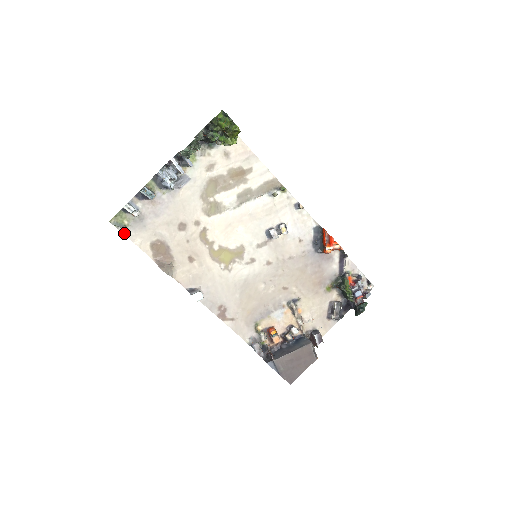
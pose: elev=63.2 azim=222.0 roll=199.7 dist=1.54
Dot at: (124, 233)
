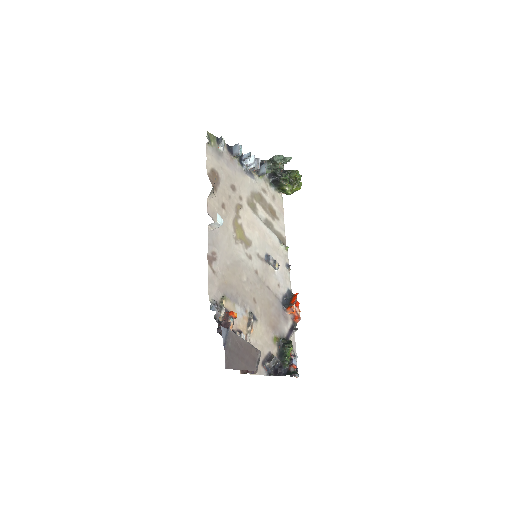
Dot at: (207, 145)
